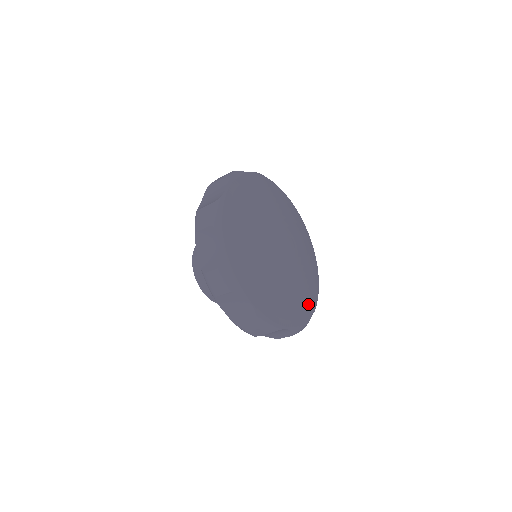
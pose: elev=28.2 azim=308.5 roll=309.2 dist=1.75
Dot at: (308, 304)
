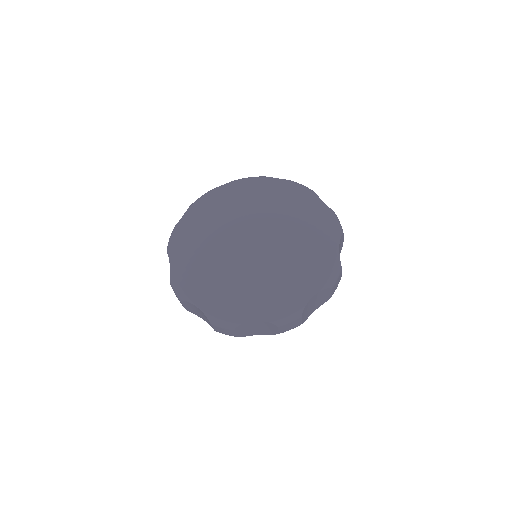
Dot at: (298, 286)
